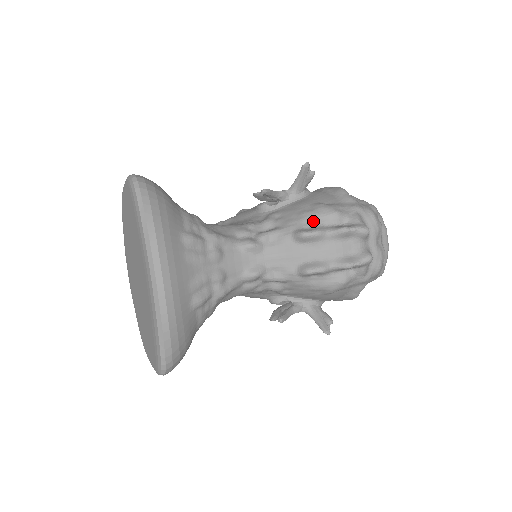
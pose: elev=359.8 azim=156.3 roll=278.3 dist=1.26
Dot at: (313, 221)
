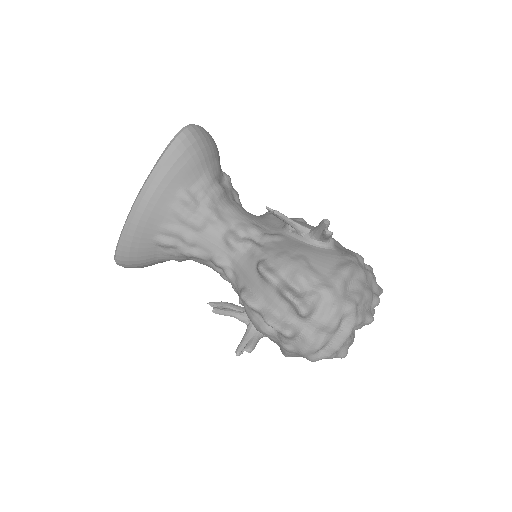
Dot at: (280, 266)
